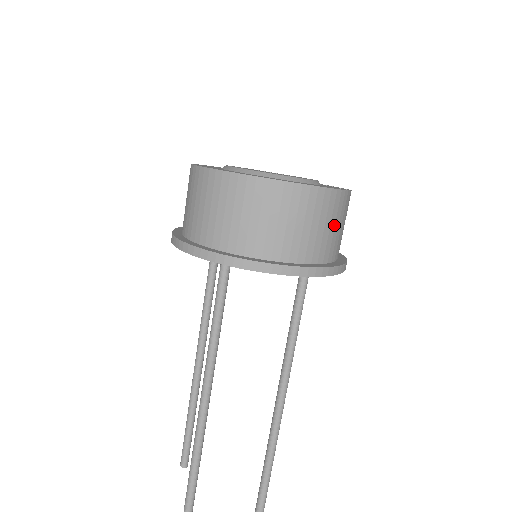
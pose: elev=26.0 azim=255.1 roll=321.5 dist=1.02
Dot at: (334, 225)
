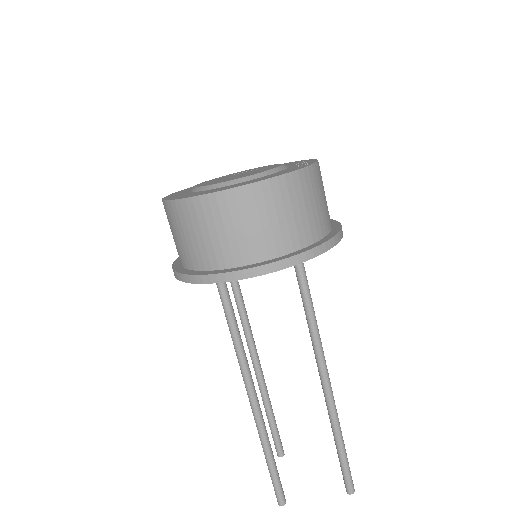
Dot at: (298, 208)
